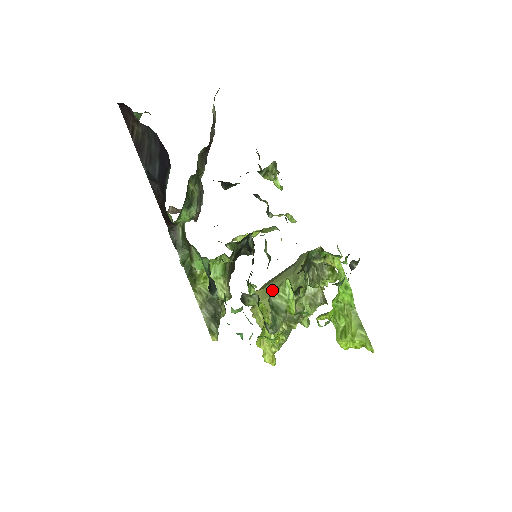
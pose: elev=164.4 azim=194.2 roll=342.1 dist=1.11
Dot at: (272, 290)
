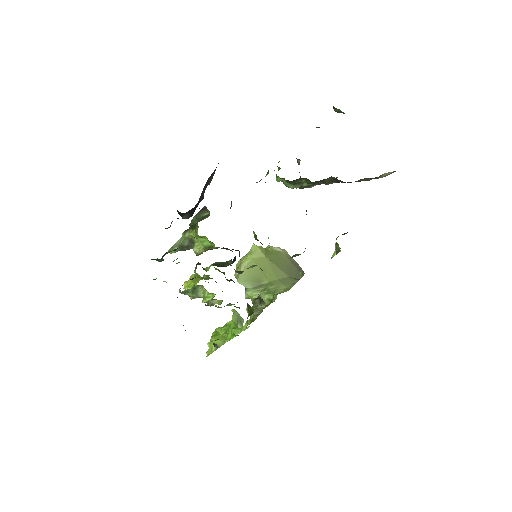
Dot at: occluded
